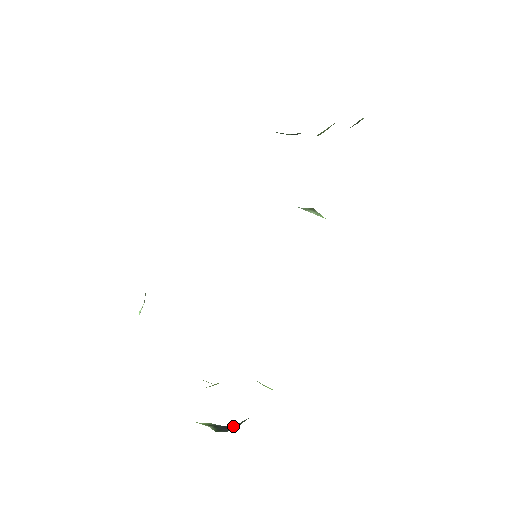
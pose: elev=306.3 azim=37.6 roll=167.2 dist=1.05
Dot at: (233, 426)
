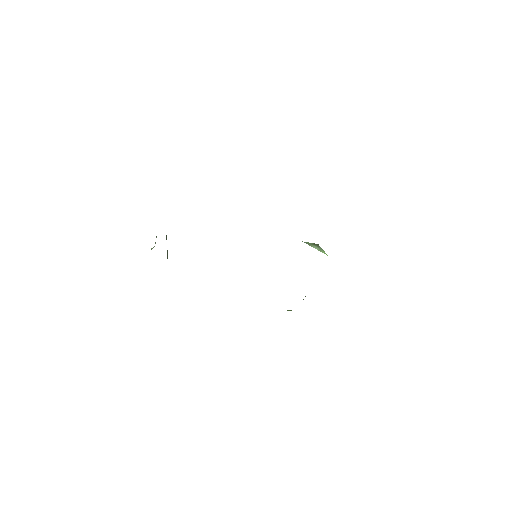
Dot at: occluded
